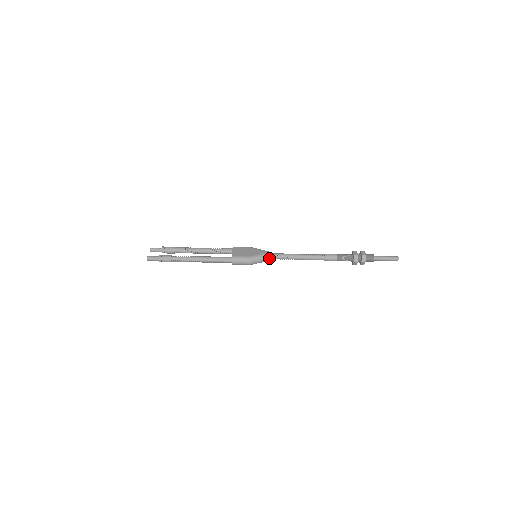
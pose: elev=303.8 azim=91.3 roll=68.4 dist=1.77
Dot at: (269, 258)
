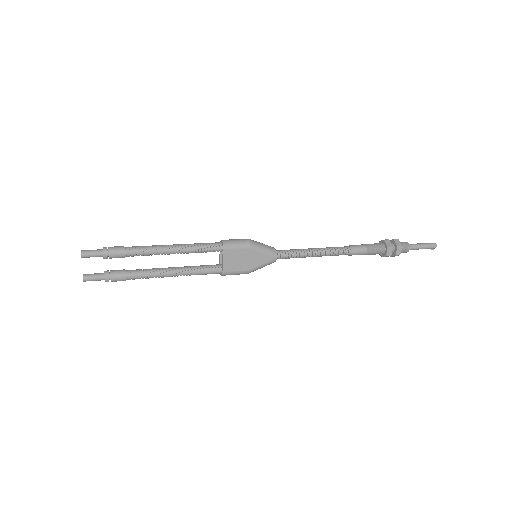
Dot at: (275, 251)
